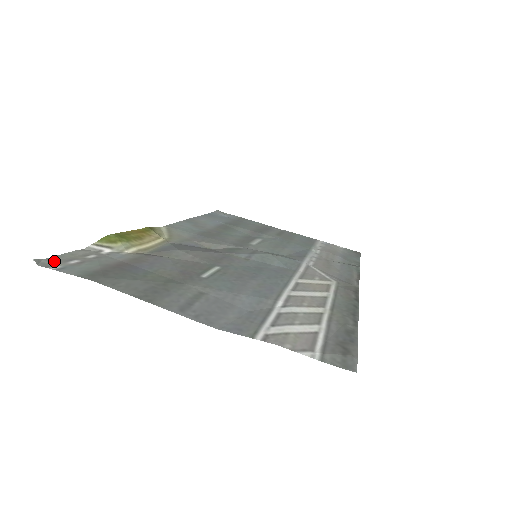
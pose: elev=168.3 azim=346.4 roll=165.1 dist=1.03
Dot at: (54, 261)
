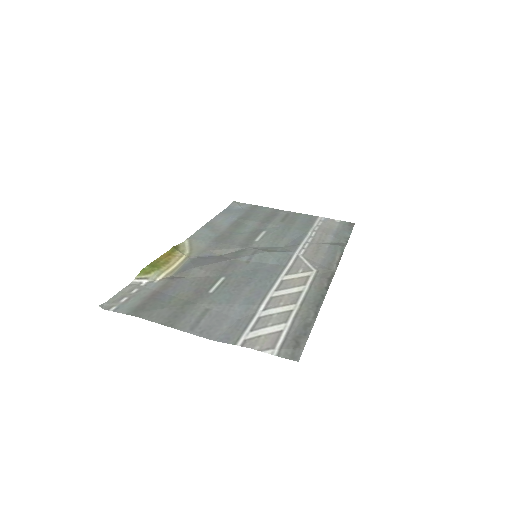
Dot at: (112, 302)
